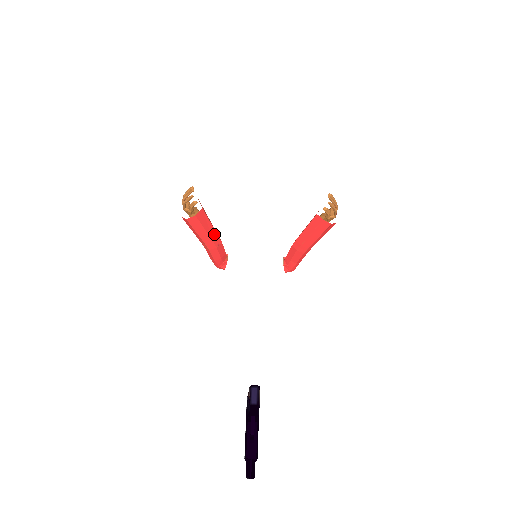
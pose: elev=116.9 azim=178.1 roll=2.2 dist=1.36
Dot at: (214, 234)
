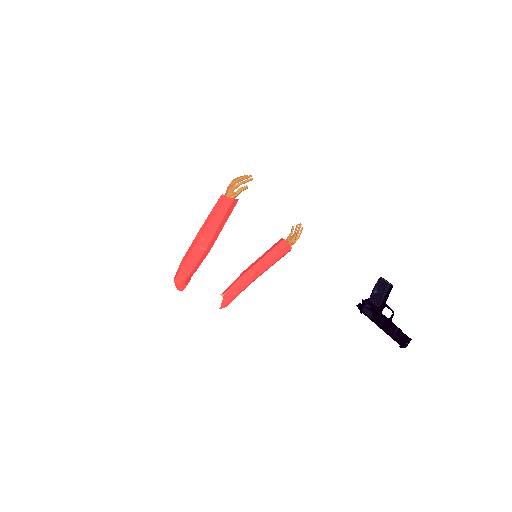
Dot at: occluded
